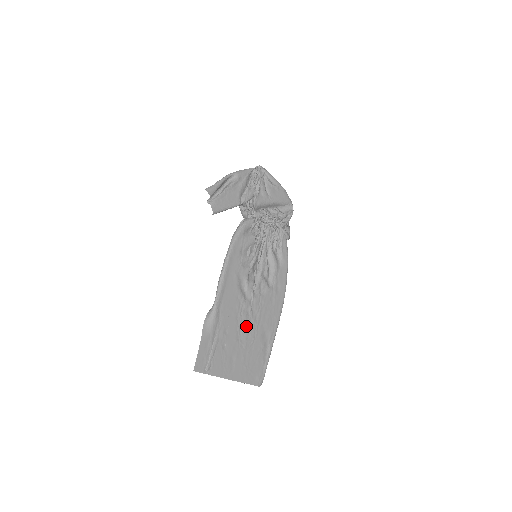
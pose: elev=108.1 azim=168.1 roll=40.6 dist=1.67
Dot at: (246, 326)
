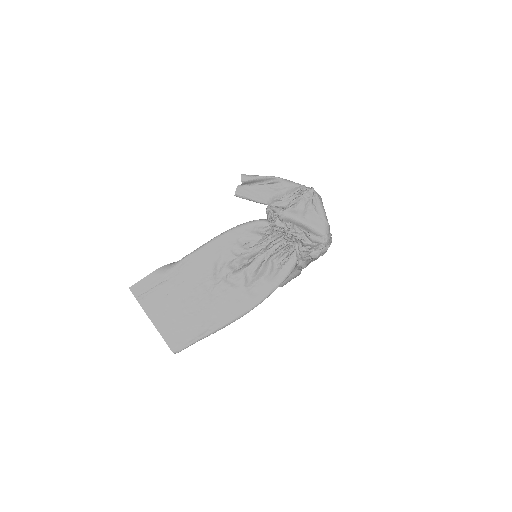
Dot at: (198, 296)
